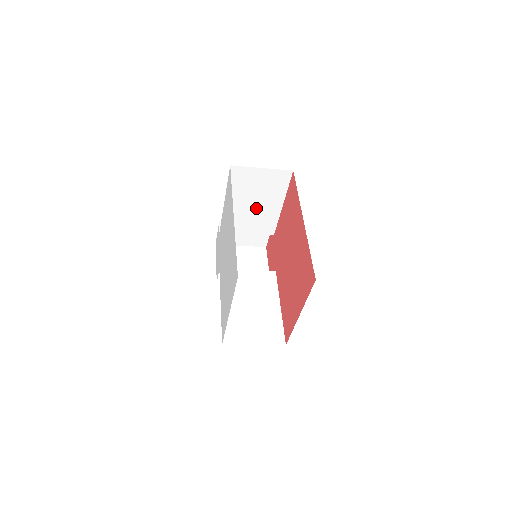
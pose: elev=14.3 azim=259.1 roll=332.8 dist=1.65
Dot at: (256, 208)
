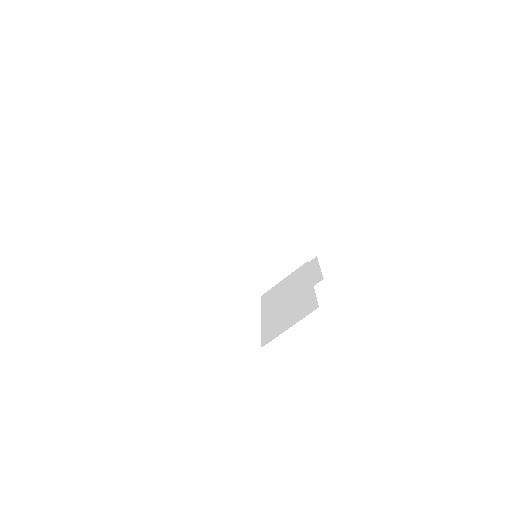
Dot at: (253, 226)
